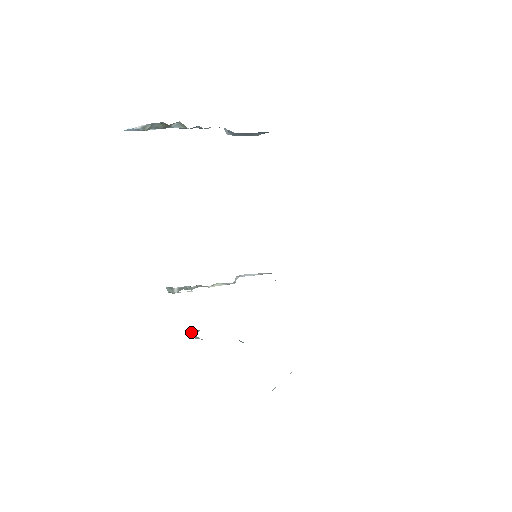
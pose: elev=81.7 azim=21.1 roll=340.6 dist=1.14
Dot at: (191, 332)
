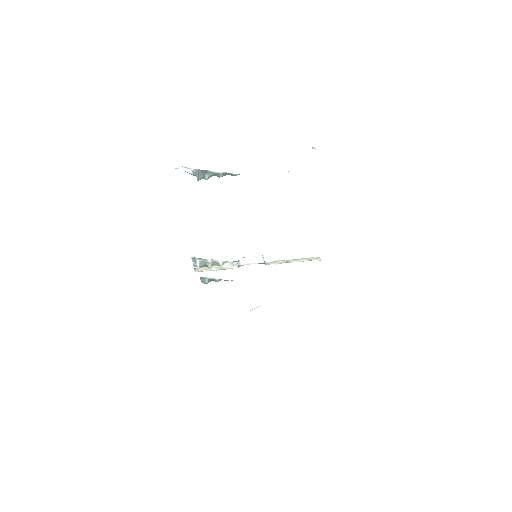
Dot at: (204, 280)
